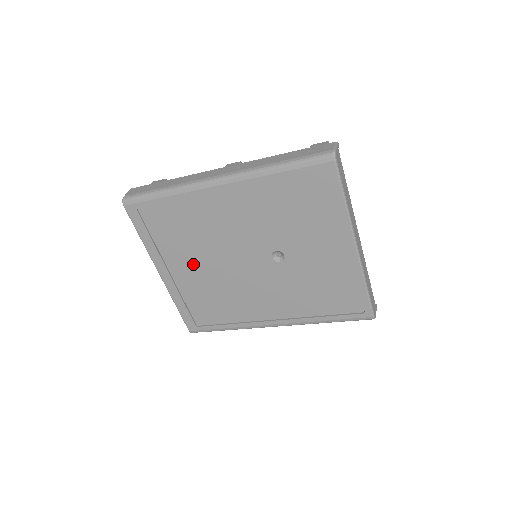
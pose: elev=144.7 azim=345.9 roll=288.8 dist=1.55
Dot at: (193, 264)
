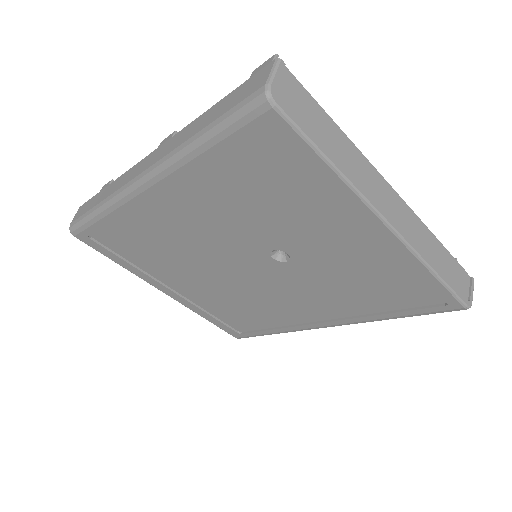
Dot at: (189, 279)
